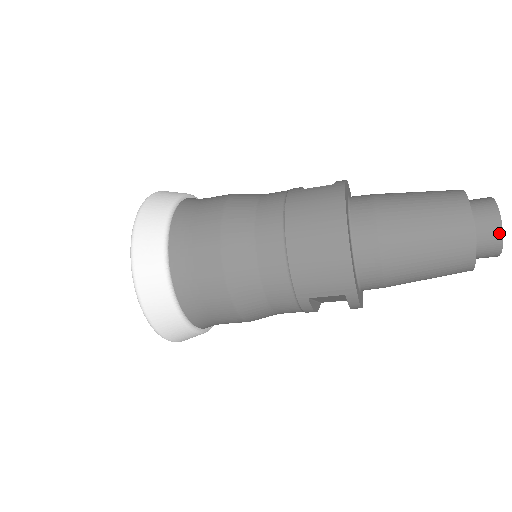
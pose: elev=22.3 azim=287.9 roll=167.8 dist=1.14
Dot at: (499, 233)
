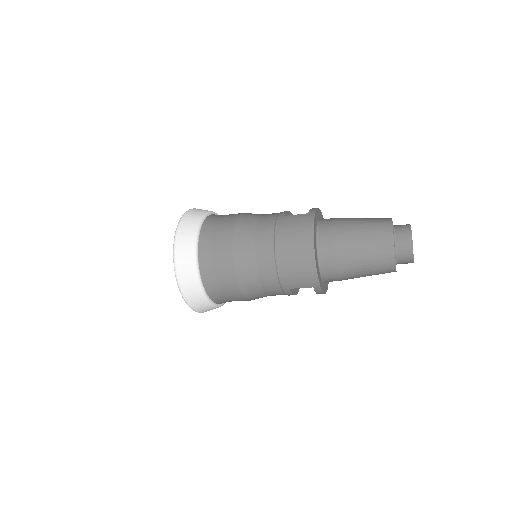
Dot at: (411, 251)
